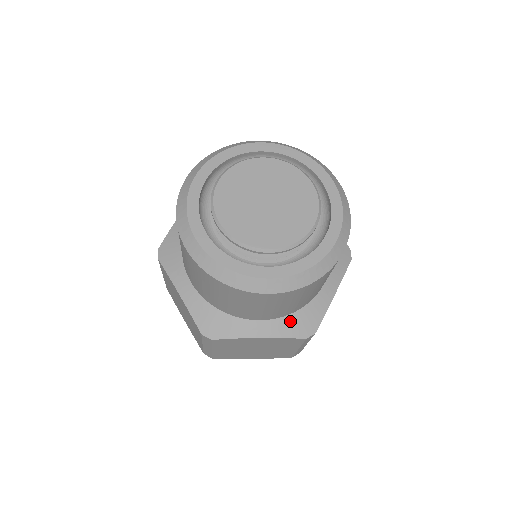
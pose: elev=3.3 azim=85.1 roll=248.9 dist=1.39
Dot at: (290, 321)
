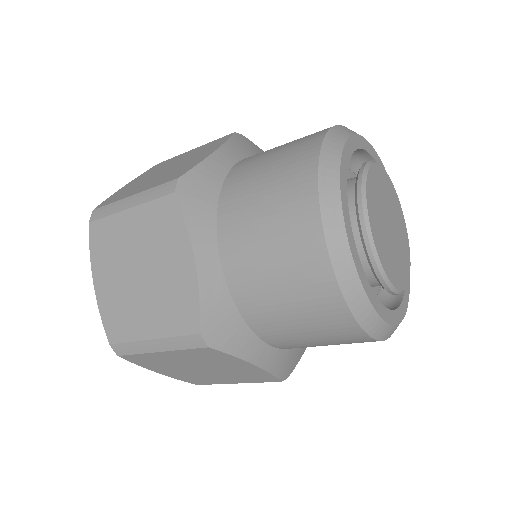
Dot at: (285, 356)
